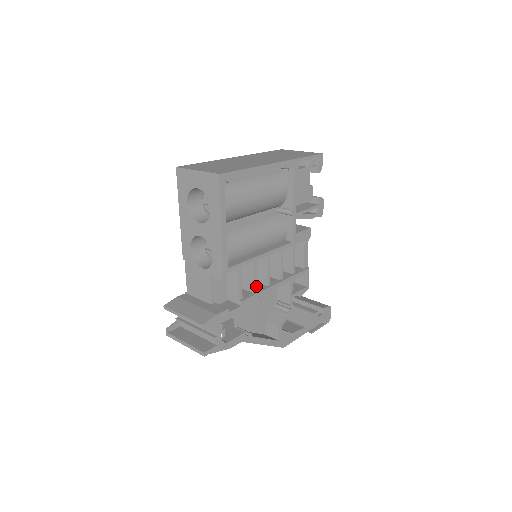
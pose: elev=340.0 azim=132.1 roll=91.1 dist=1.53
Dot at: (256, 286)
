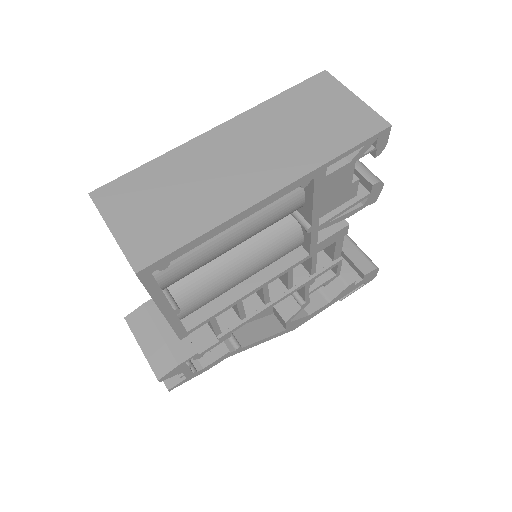
Dot at: (244, 314)
